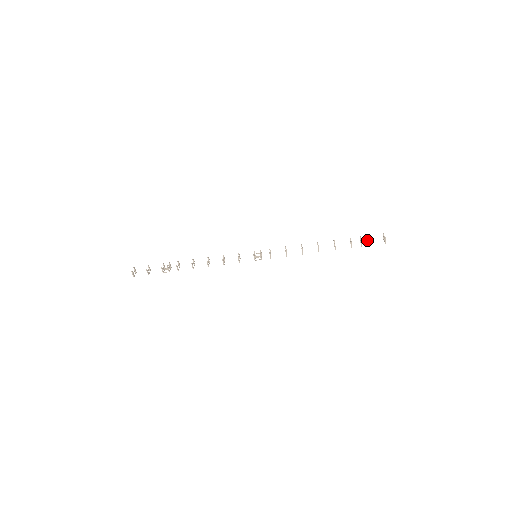
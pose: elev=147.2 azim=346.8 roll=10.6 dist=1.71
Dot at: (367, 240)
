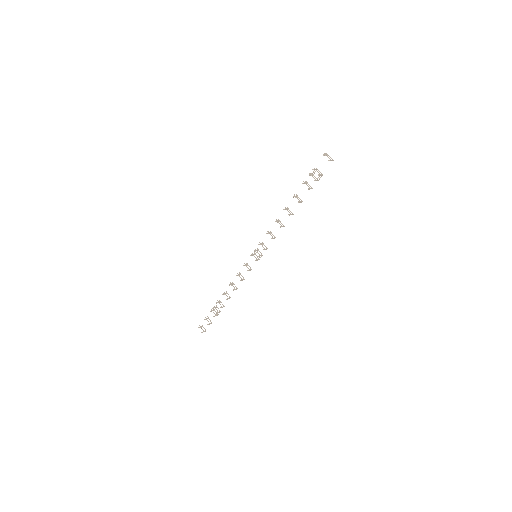
Dot at: occluded
